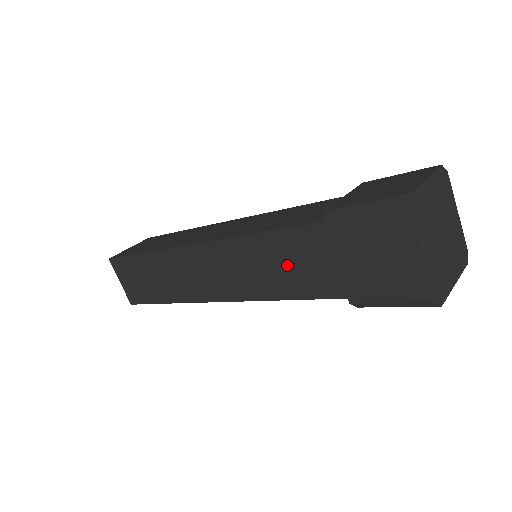
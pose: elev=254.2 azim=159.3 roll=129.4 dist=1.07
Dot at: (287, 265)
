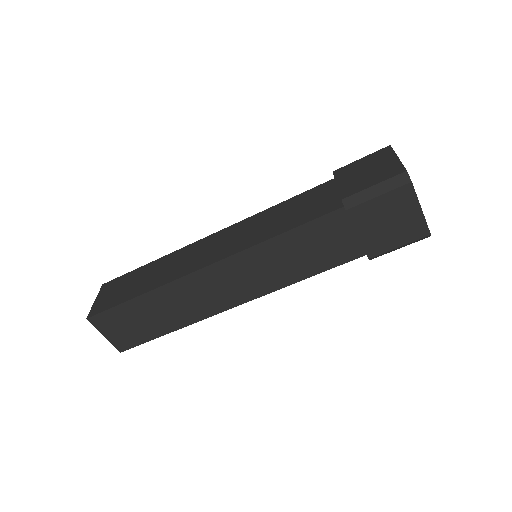
Dot at: (308, 251)
